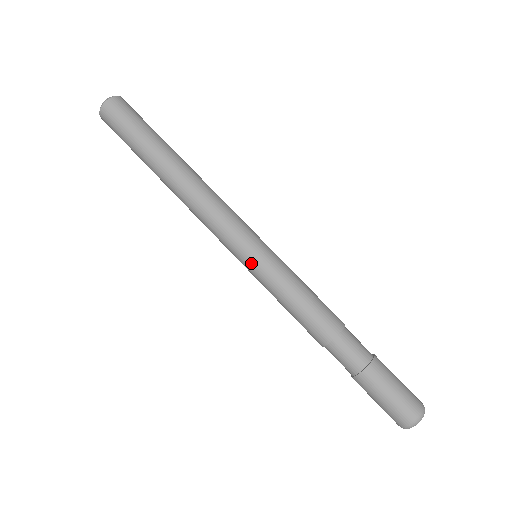
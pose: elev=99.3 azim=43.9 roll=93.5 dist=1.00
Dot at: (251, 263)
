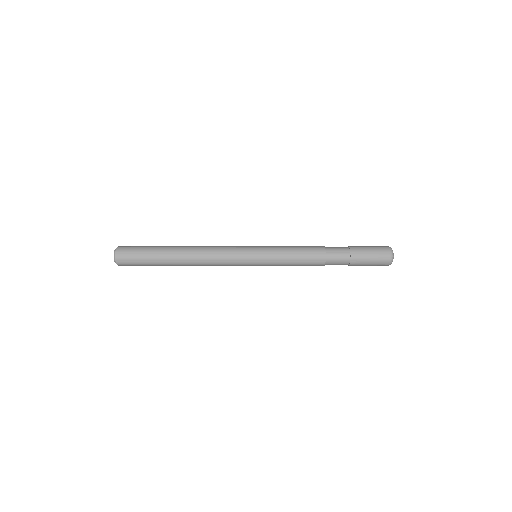
Dot at: occluded
